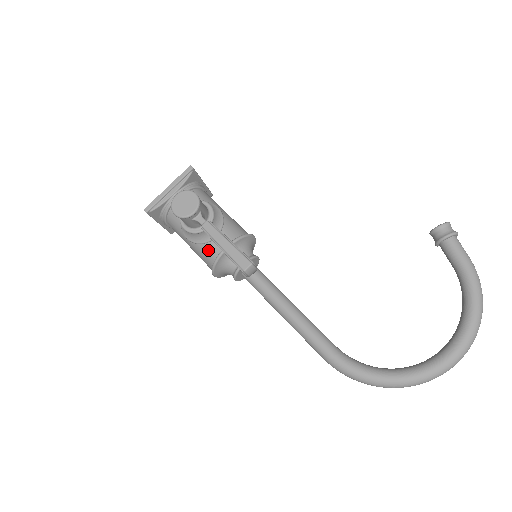
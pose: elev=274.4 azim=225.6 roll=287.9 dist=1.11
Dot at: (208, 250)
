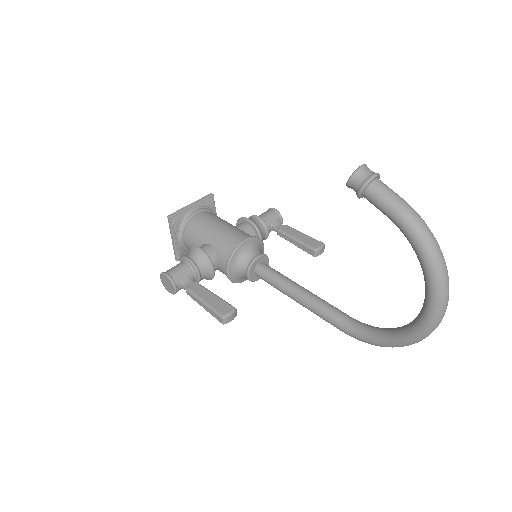
Dot at: occluded
